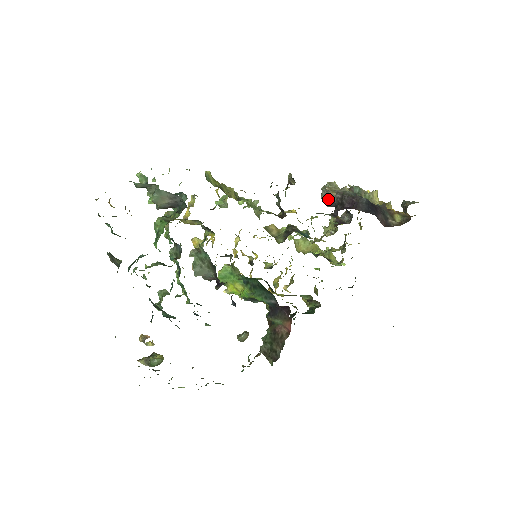
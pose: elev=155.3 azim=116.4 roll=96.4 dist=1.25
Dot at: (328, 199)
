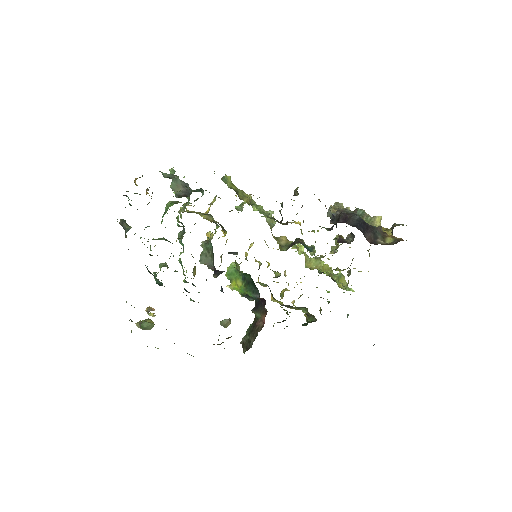
Dot at: occluded
